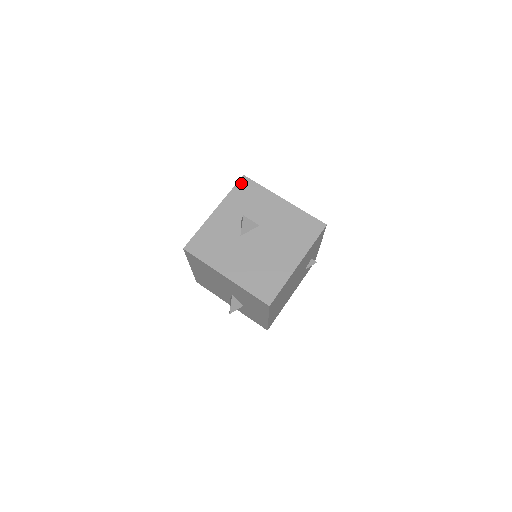
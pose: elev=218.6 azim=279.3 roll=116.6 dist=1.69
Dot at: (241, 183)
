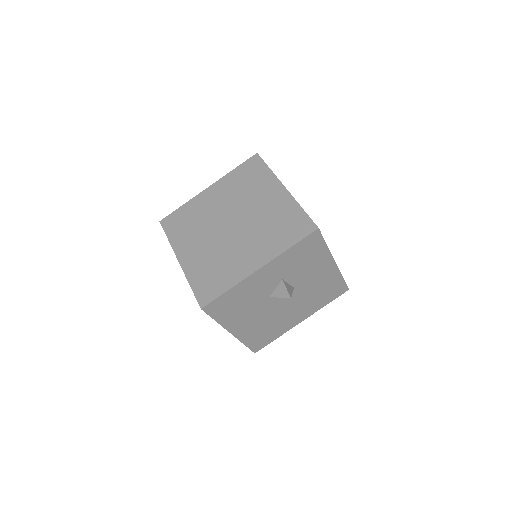
Dot at: (309, 239)
